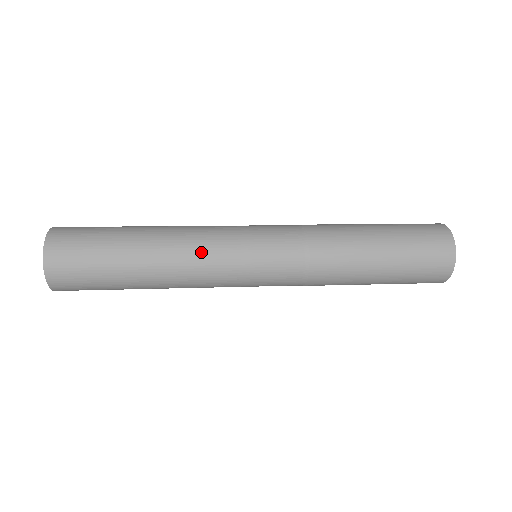
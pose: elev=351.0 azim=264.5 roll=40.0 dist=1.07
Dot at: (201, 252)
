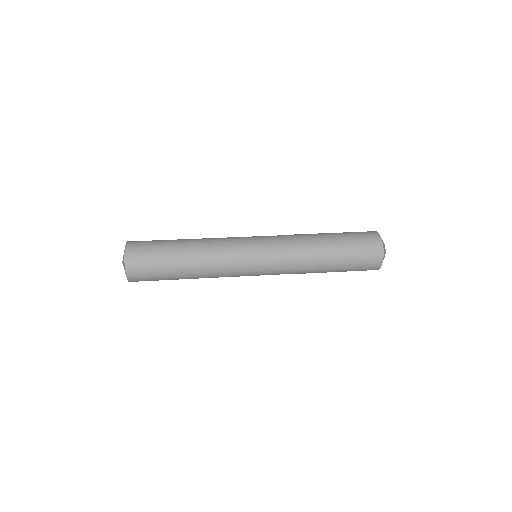
Dot at: (221, 252)
